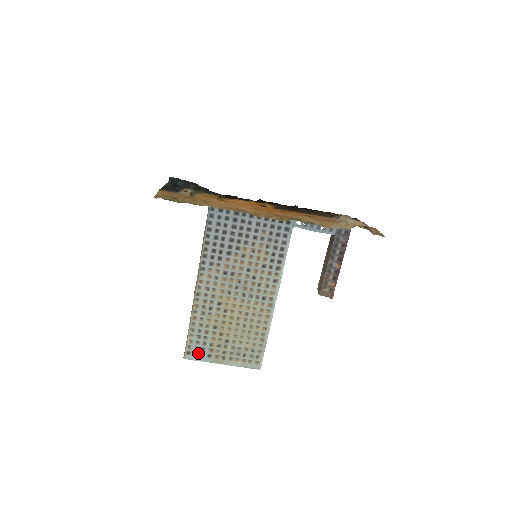
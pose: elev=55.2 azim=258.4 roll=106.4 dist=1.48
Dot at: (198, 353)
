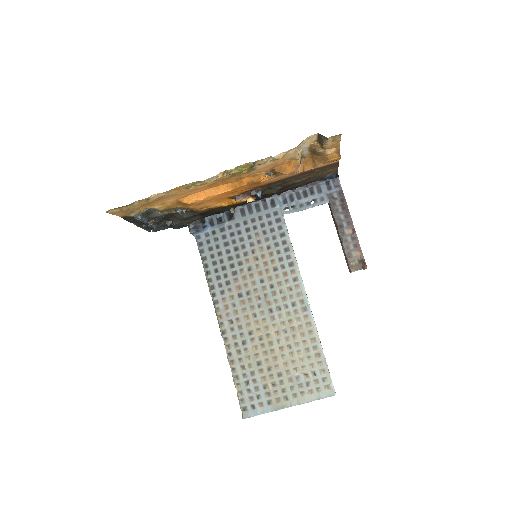
Dot at: (255, 404)
